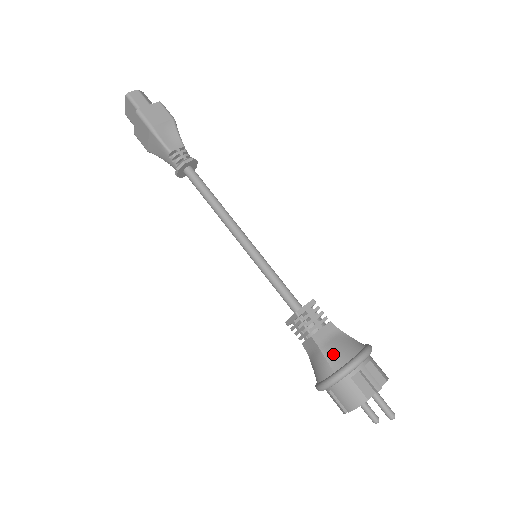
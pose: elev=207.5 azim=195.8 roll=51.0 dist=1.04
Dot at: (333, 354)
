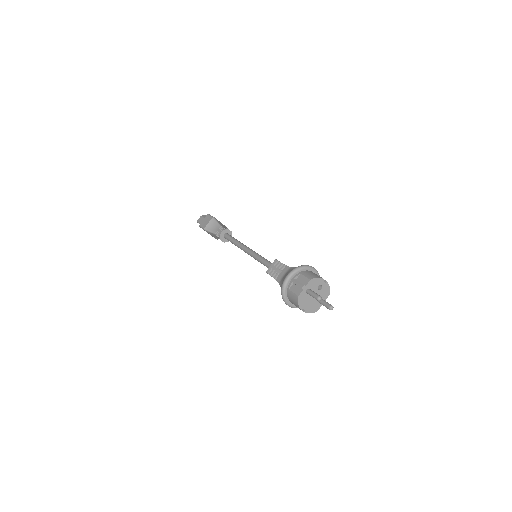
Dot at: (282, 282)
